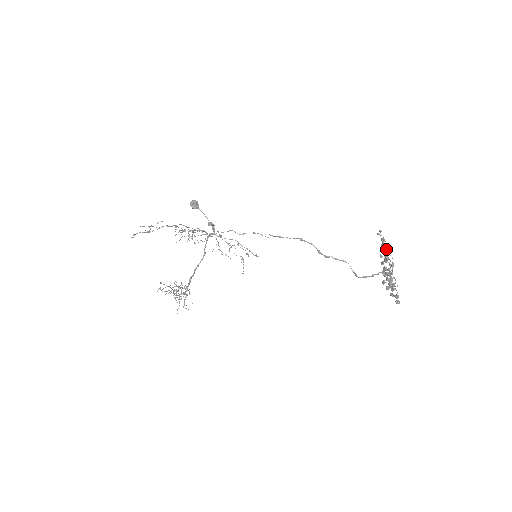
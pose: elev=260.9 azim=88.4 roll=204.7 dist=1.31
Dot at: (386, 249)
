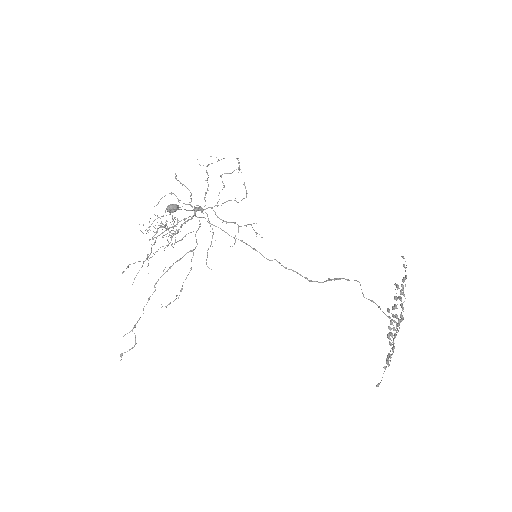
Dot at: occluded
